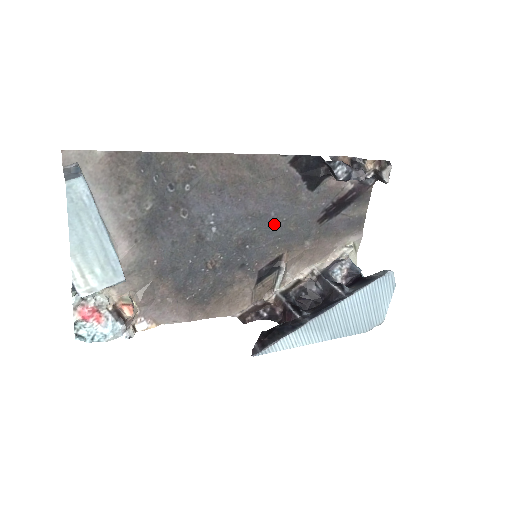
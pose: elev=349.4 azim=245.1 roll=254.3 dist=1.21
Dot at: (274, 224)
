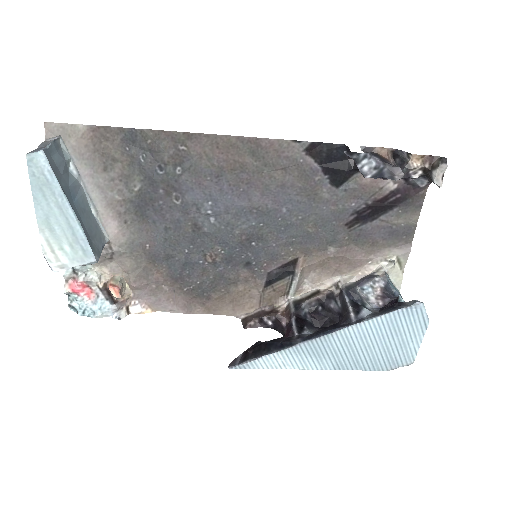
Dot at: (286, 222)
